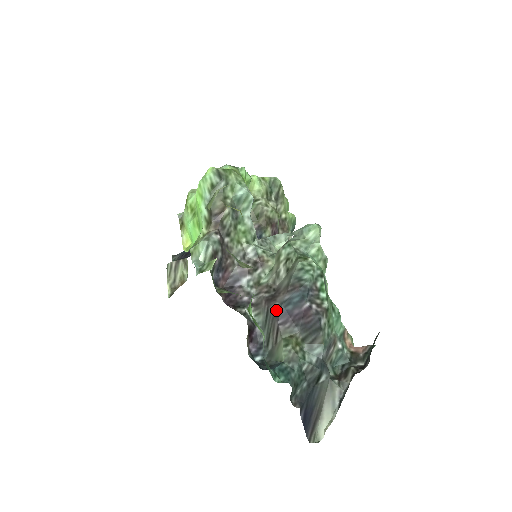
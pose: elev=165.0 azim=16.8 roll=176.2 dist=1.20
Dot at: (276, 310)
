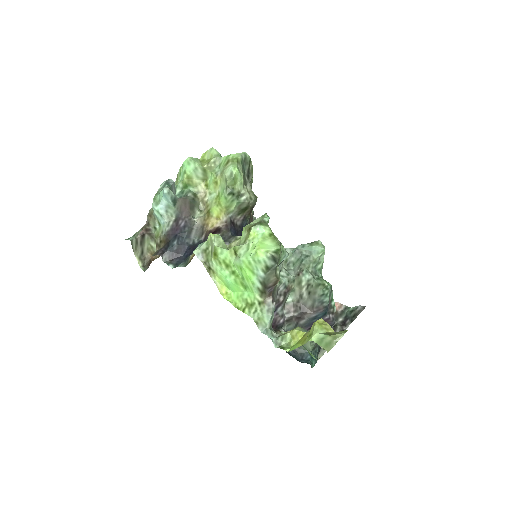
Dot at: (305, 323)
